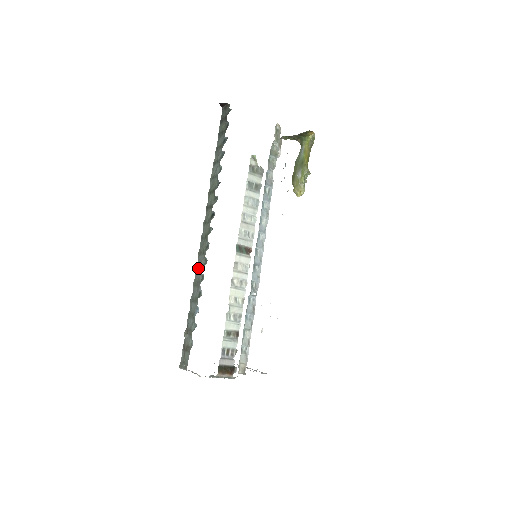
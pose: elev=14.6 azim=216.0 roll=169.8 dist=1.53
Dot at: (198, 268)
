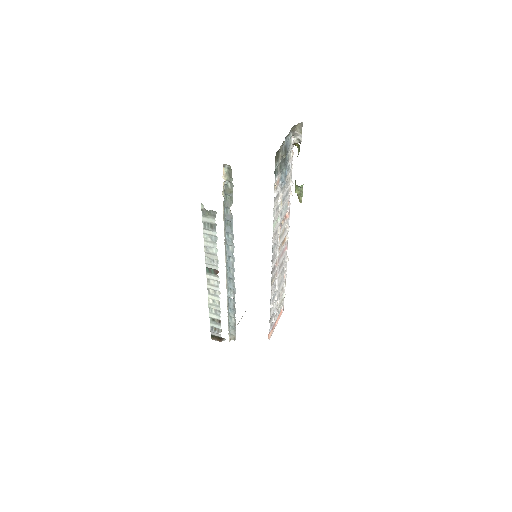
Dot at: occluded
